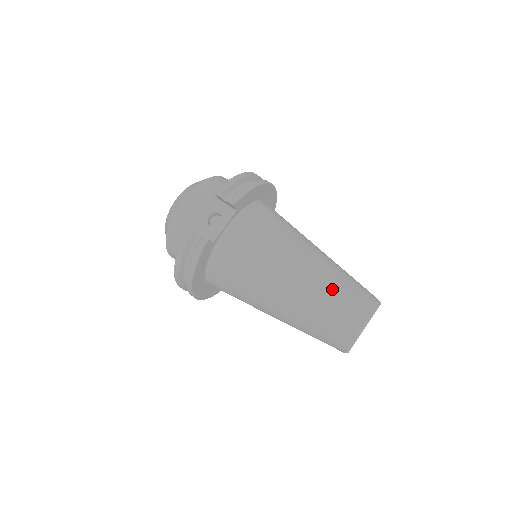
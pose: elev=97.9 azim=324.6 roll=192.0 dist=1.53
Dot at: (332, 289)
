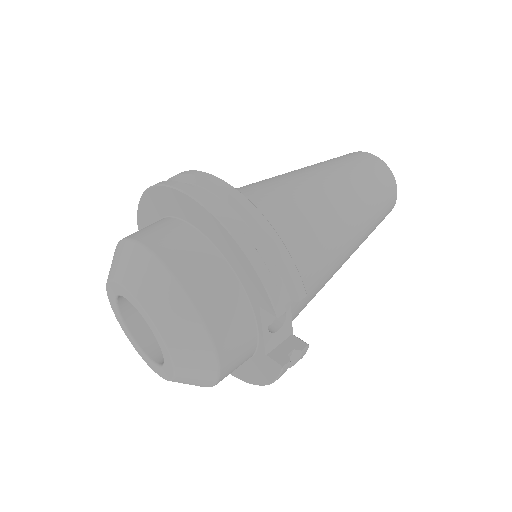
Dot at: (373, 208)
